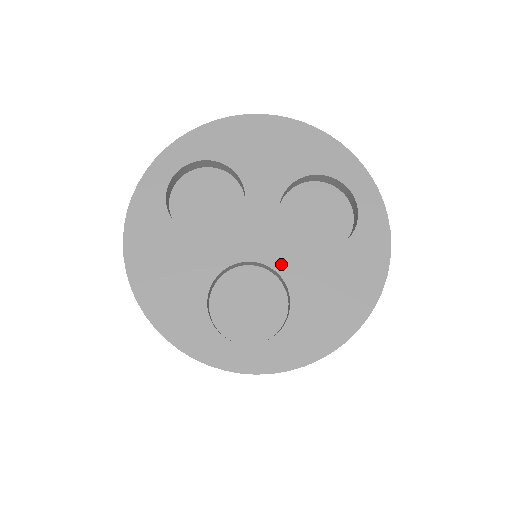
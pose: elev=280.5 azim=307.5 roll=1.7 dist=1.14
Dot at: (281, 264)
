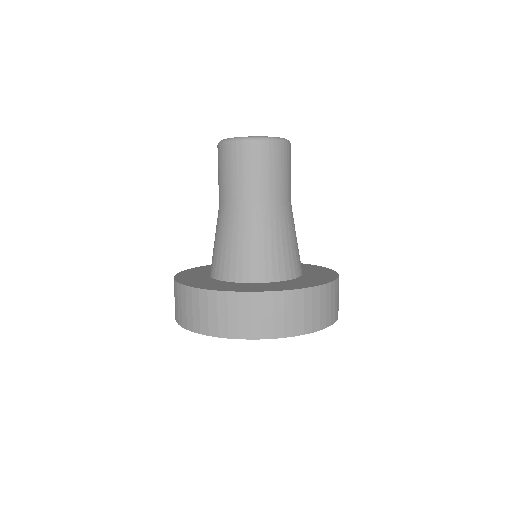
Dot at: occluded
